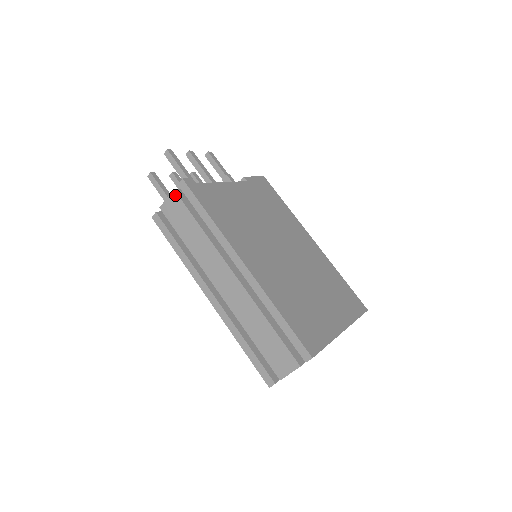
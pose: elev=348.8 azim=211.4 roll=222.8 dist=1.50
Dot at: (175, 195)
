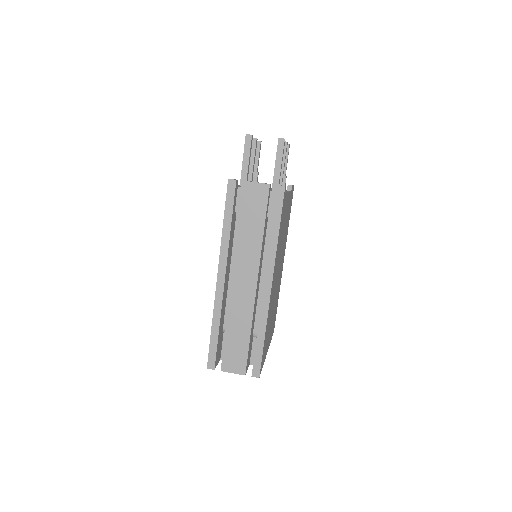
Dot at: (267, 189)
